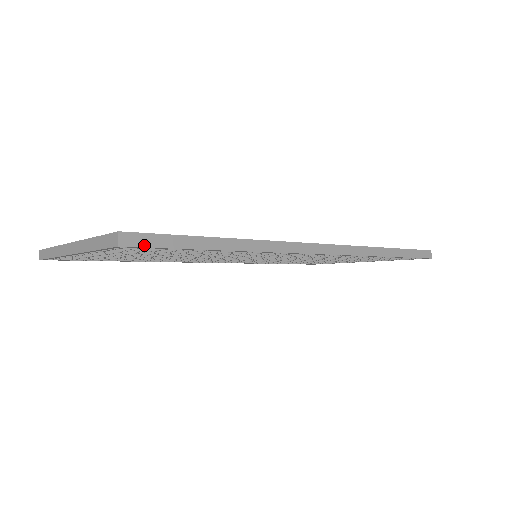
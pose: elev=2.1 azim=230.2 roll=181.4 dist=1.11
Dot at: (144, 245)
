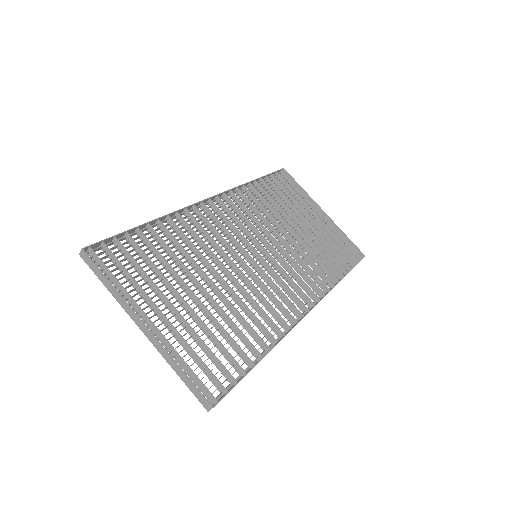
Dot at: occluded
